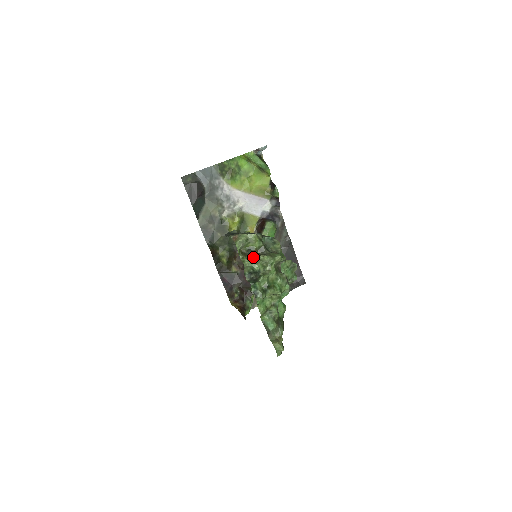
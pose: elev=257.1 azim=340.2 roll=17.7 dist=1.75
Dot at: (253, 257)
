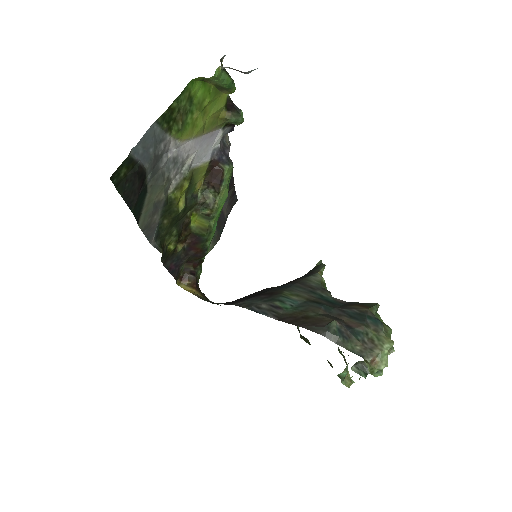
Dot at: occluded
